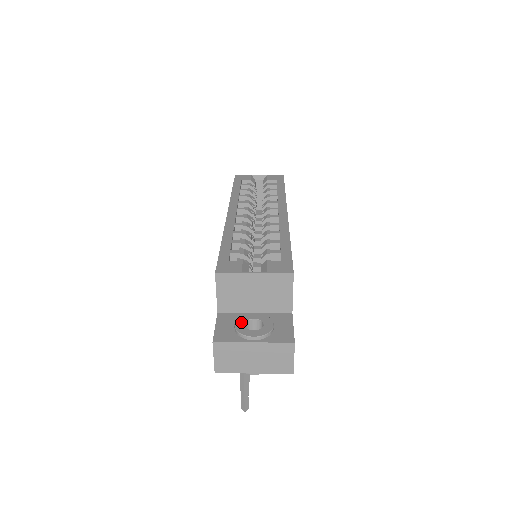
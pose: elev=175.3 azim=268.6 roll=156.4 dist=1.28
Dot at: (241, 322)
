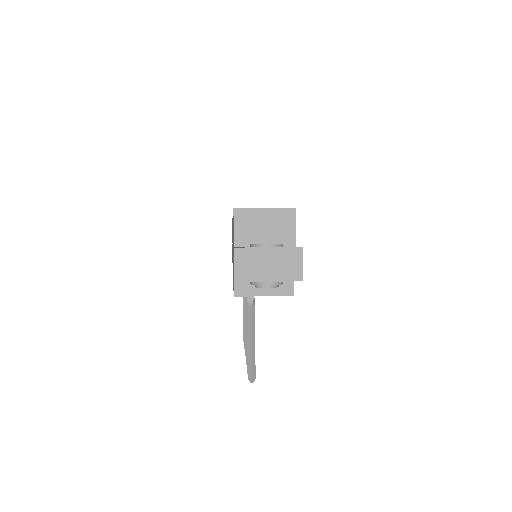
Dot at: occluded
